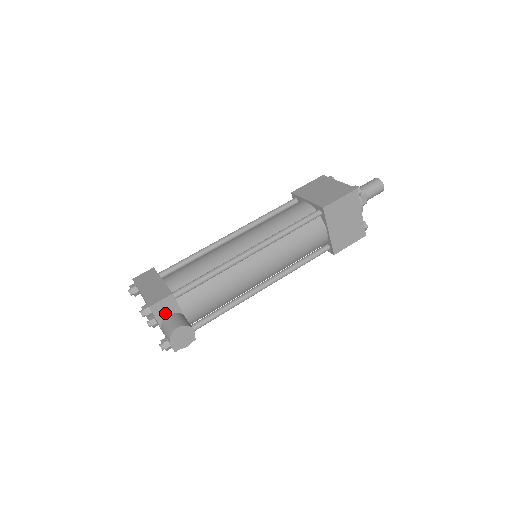
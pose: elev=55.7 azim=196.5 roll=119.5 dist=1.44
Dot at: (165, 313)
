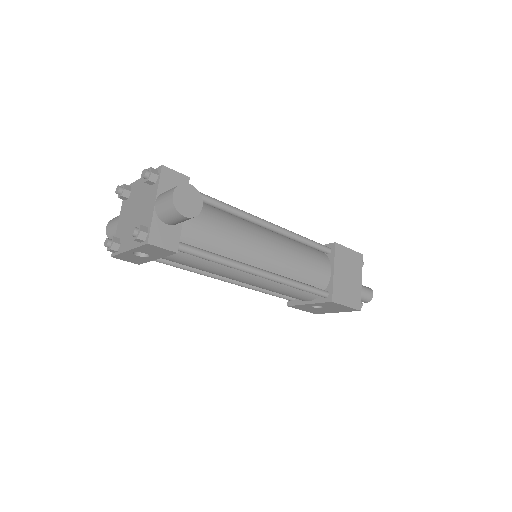
Dot at: (170, 188)
